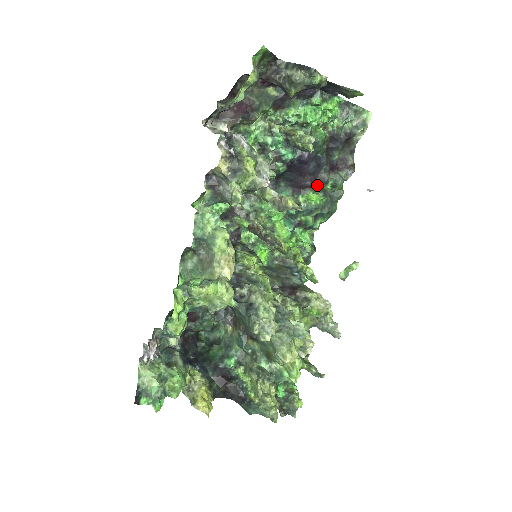
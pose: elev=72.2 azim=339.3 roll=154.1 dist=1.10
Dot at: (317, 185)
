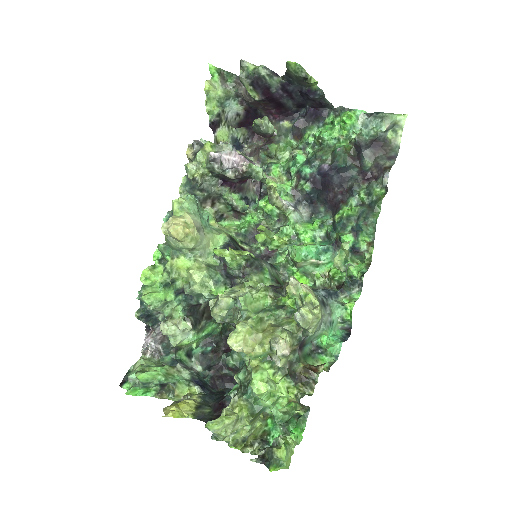
Dot at: (349, 197)
